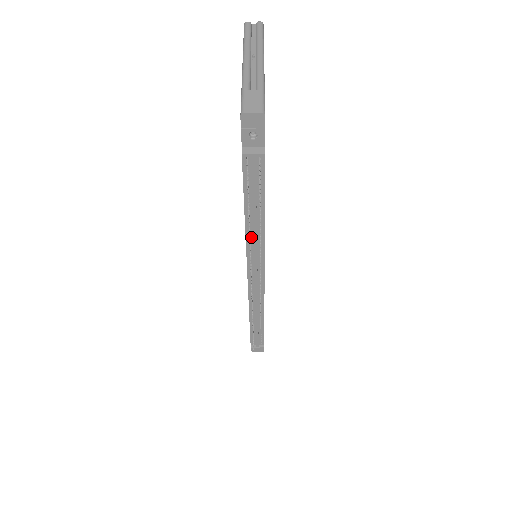
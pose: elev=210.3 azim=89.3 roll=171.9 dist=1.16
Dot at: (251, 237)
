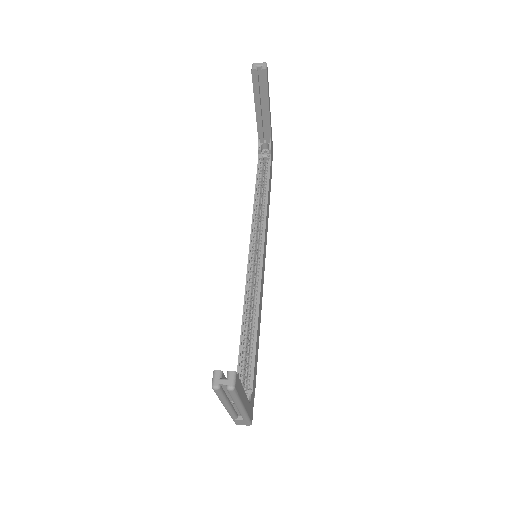
Dot at: occluded
